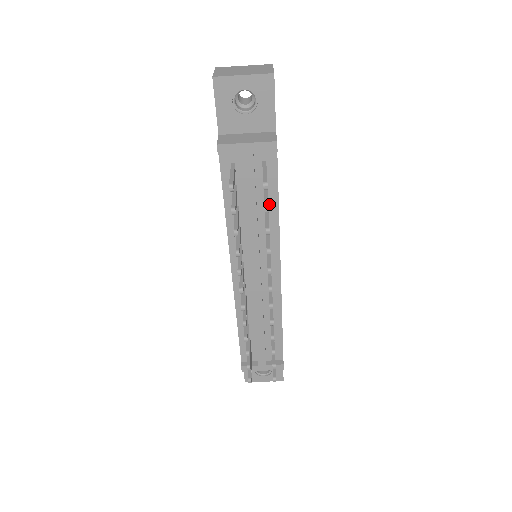
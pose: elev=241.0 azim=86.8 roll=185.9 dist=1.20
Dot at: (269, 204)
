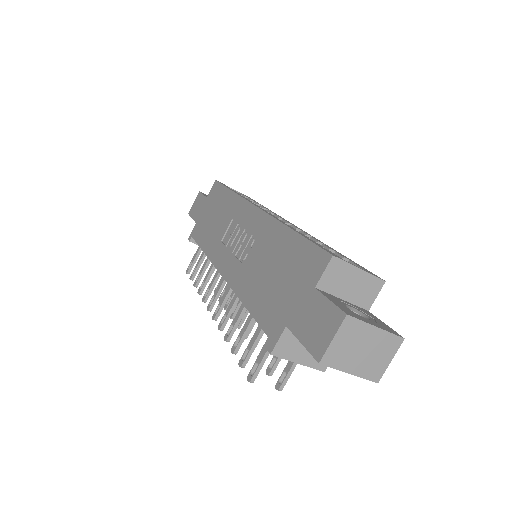
Dot at: occluded
